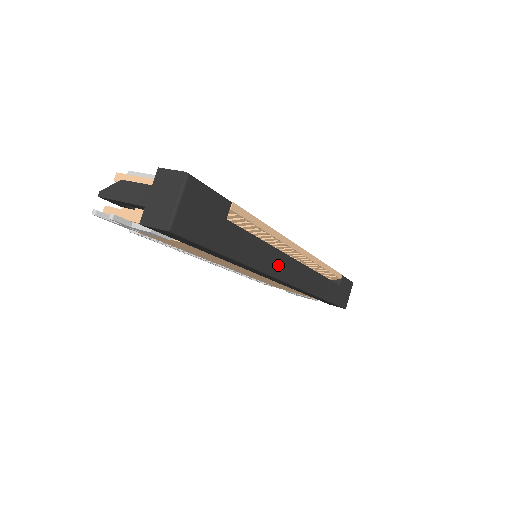
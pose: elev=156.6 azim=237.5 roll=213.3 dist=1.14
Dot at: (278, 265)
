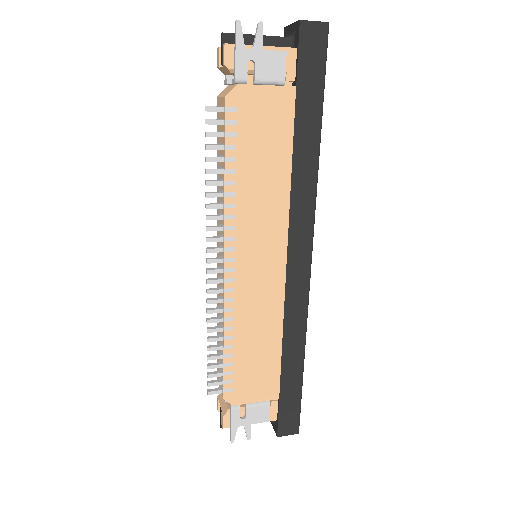
Dot at: occluded
